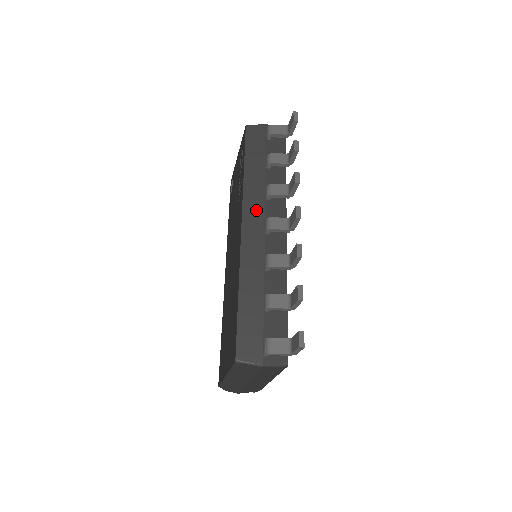
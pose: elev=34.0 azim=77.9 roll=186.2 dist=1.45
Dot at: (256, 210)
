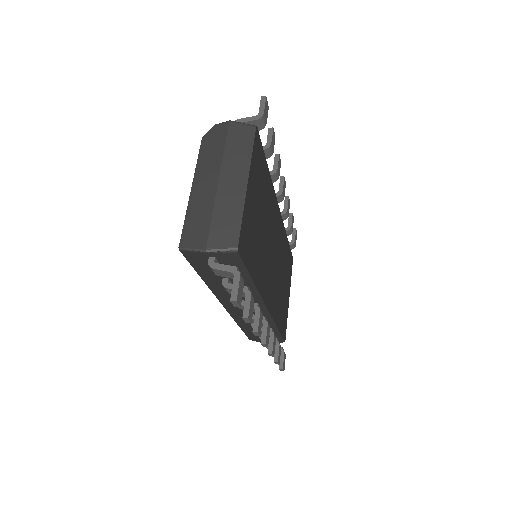
Dot at: (231, 303)
